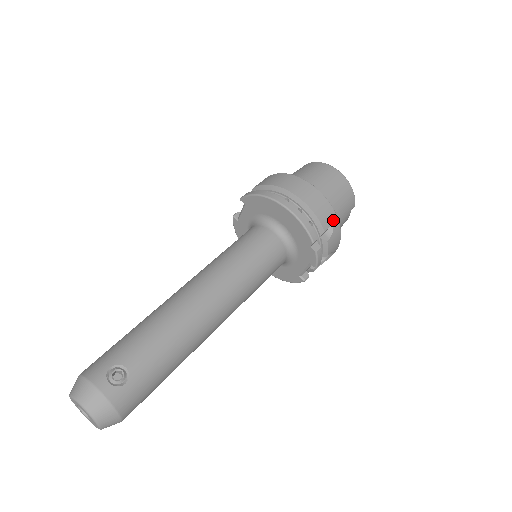
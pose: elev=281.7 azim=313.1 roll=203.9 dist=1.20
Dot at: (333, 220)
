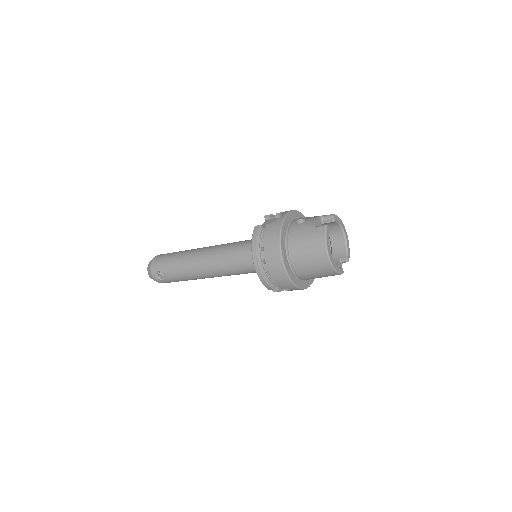
Dot at: (292, 287)
